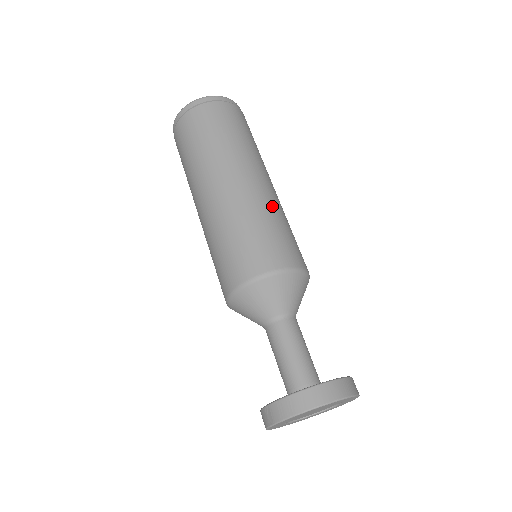
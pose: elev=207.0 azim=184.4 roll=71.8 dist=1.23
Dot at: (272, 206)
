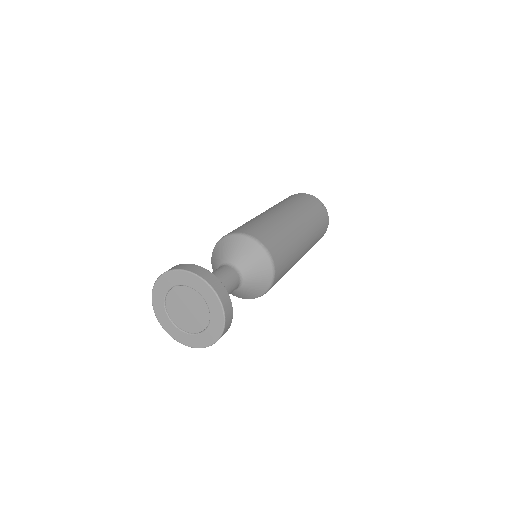
Dot at: (275, 220)
